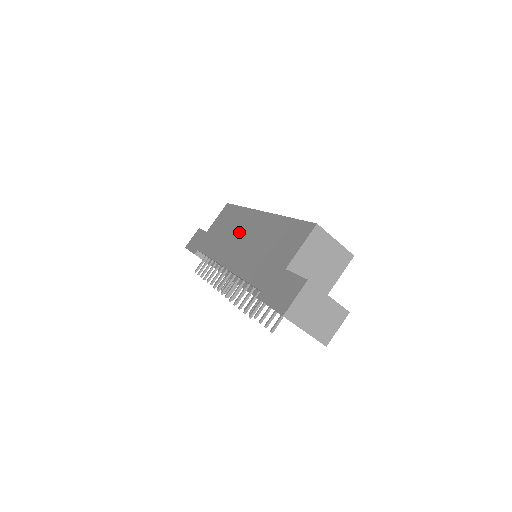
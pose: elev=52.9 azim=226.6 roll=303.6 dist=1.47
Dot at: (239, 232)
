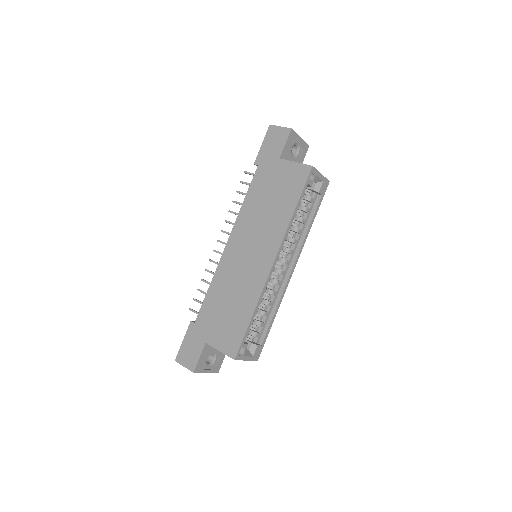
Dot at: (258, 239)
